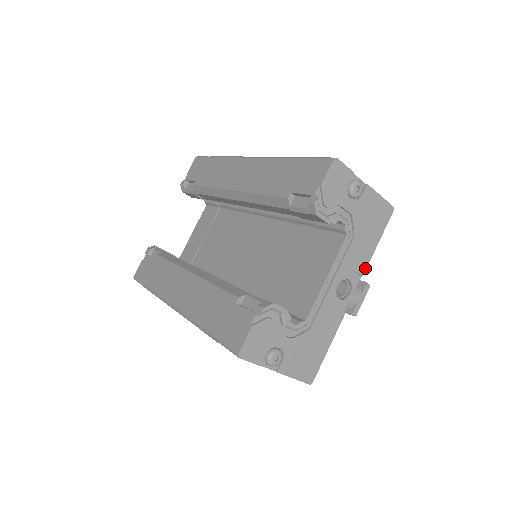
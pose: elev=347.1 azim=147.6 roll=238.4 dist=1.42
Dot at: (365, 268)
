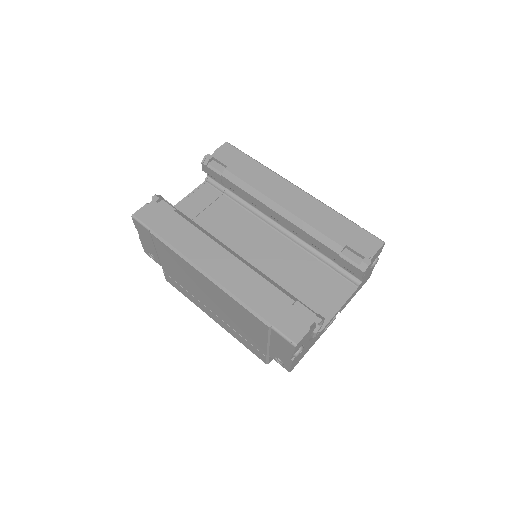
Dot at: occluded
